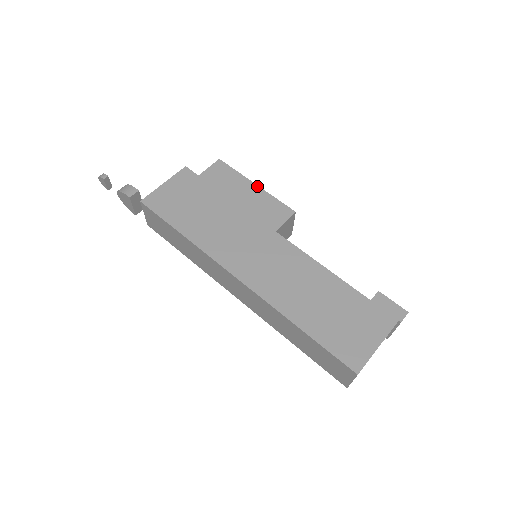
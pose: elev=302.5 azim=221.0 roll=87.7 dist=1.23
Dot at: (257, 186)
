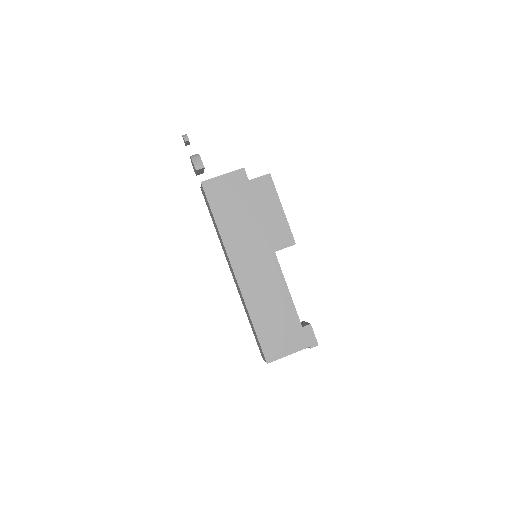
Dot at: (283, 210)
